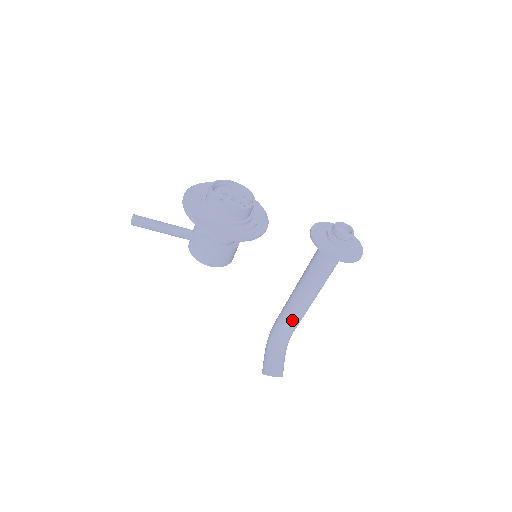
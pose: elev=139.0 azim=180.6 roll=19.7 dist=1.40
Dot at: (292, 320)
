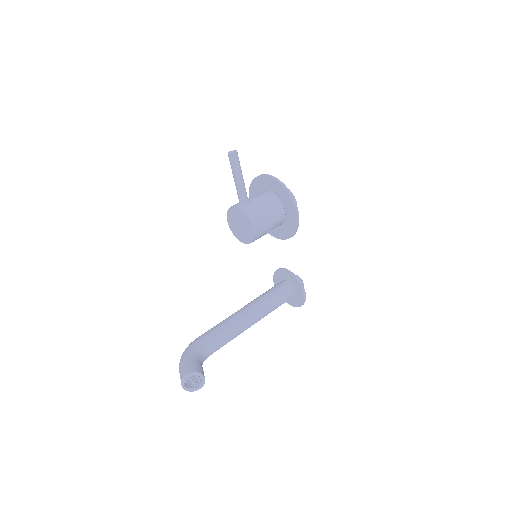
Dot at: (230, 335)
